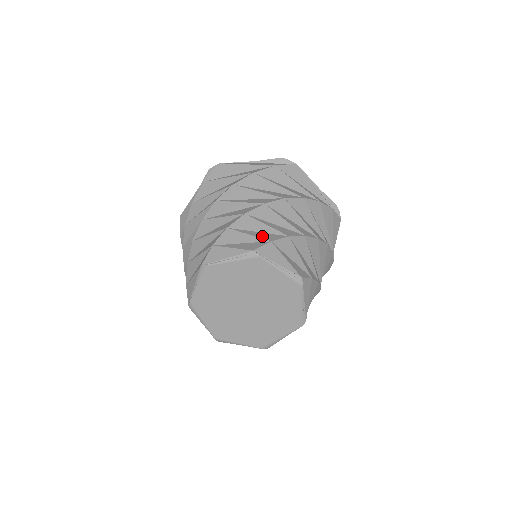
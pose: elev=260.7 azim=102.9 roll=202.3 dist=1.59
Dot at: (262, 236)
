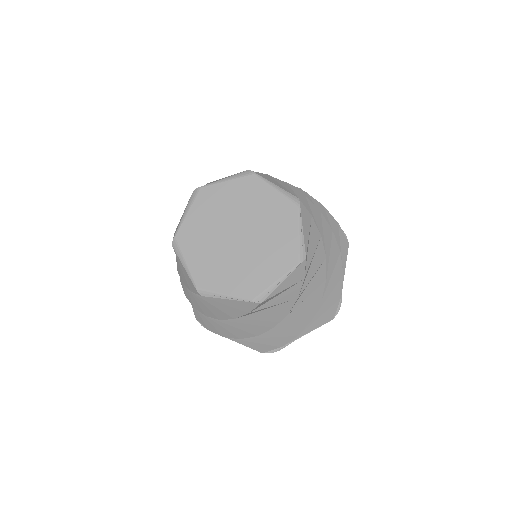
Dot at: occluded
